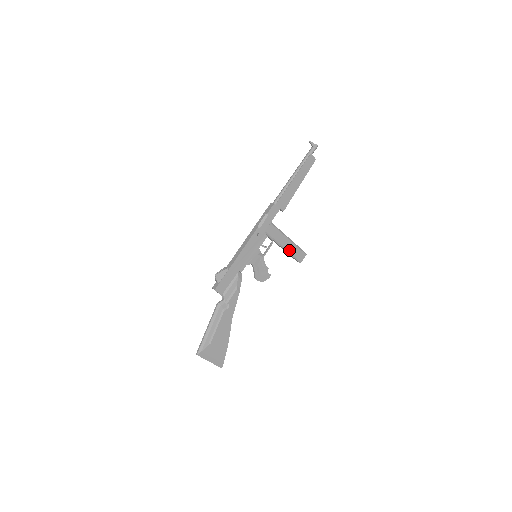
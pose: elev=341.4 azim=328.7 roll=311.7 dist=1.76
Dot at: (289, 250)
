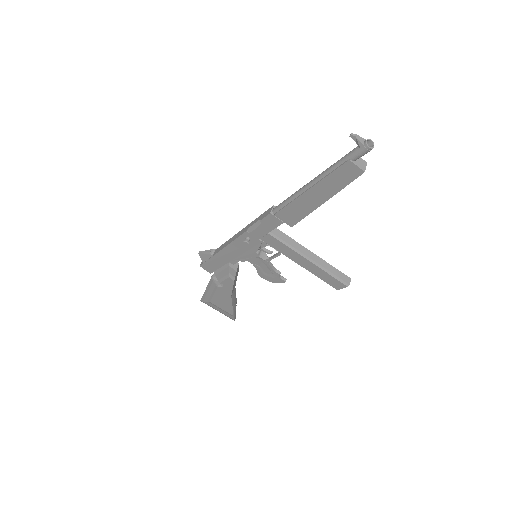
Dot at: (311, 271)
